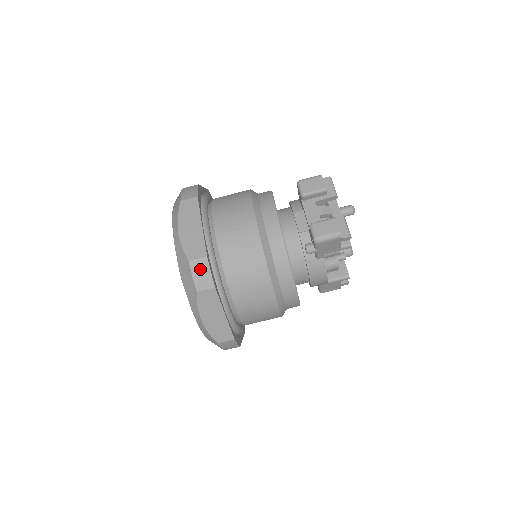
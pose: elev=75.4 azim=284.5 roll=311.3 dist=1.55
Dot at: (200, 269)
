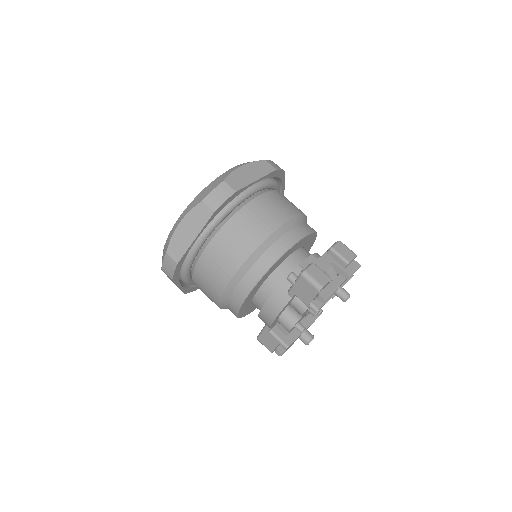
Dot at: (222, 192)
